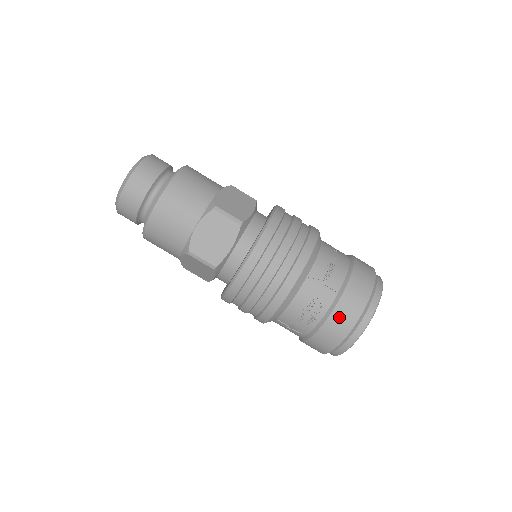
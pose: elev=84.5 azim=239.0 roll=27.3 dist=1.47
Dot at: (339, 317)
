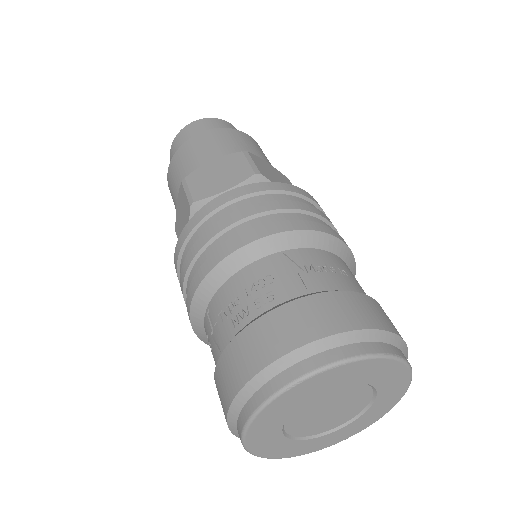
Dot at: (282, 321)
